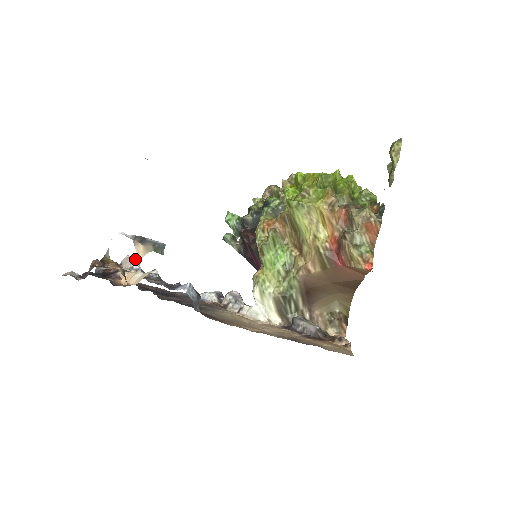
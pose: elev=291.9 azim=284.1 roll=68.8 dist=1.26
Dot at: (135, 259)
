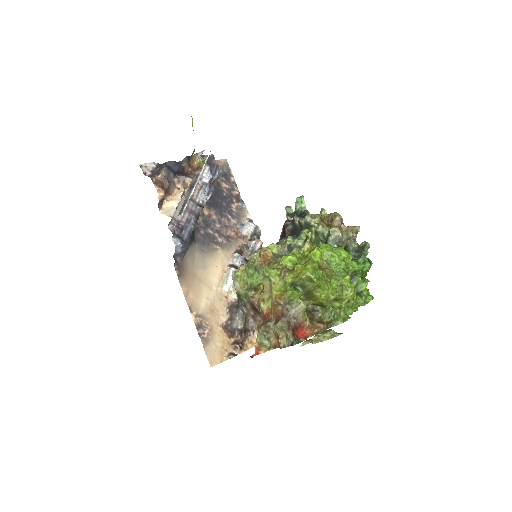
Dot at: (208, 175)
